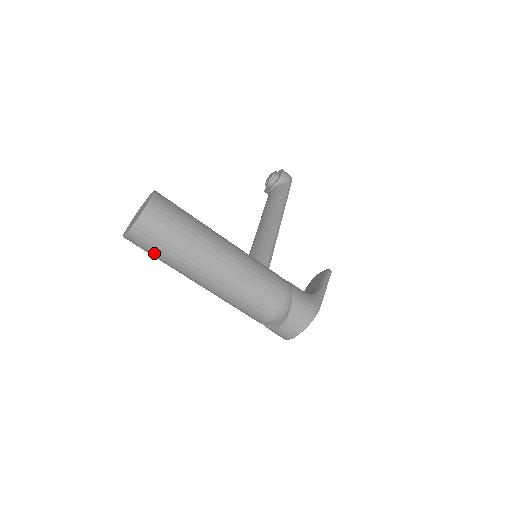
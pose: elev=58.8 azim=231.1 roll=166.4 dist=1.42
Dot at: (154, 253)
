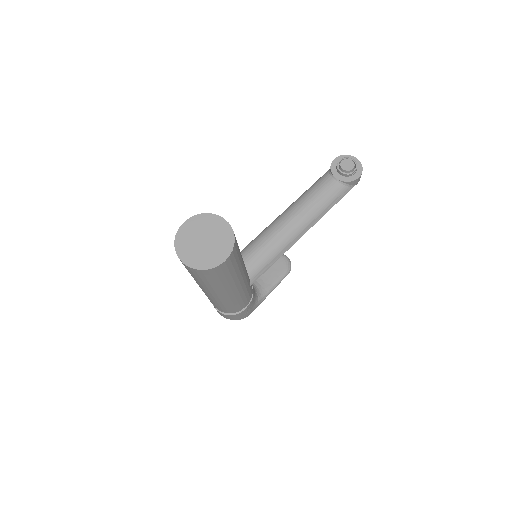
Dot at: occluded
